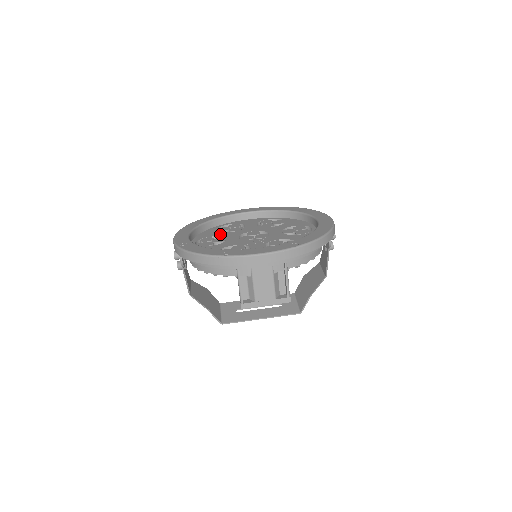
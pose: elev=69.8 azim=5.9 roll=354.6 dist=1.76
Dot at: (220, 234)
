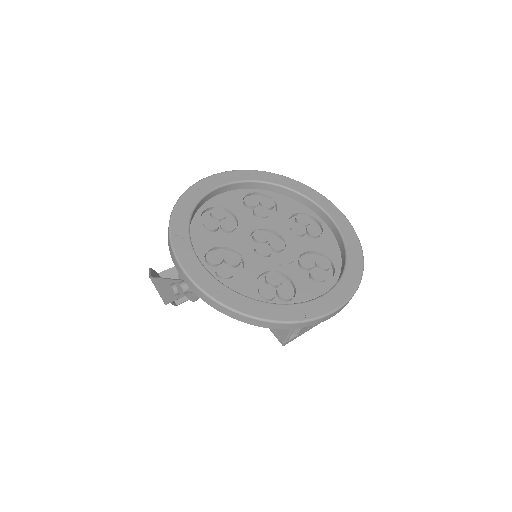
Dot at: (221, 241)
